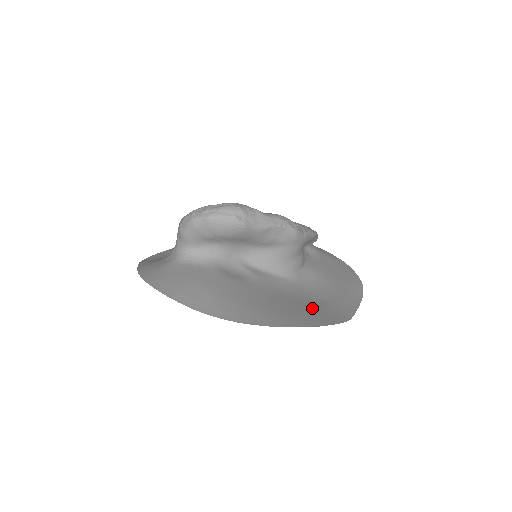
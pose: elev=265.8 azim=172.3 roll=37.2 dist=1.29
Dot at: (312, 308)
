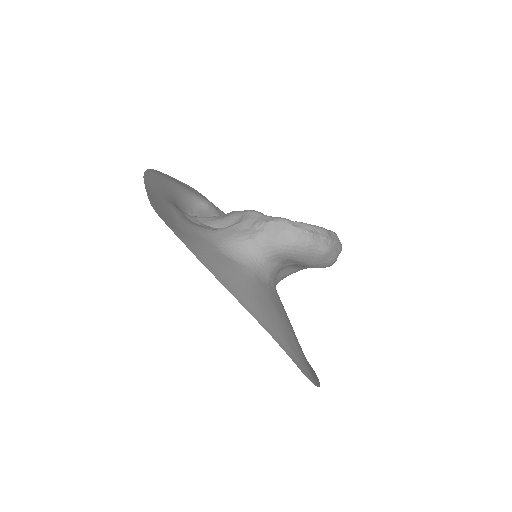
Dot at: occluded
